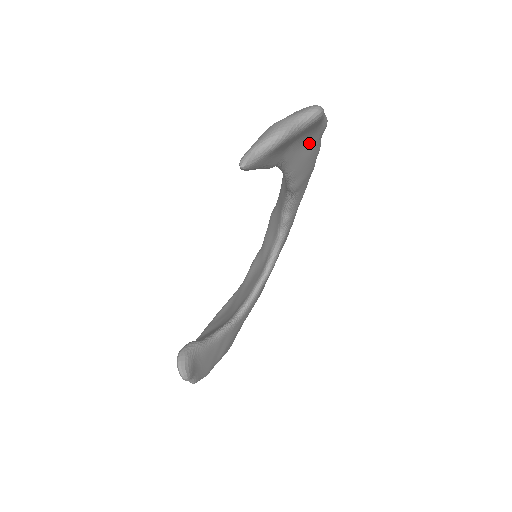
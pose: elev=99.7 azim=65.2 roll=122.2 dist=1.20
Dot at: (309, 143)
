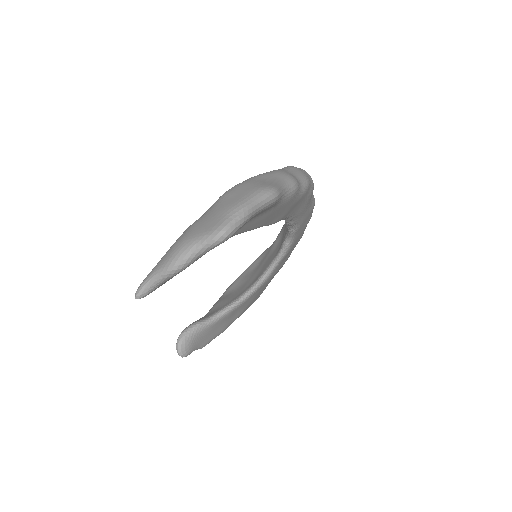
Dot at: (257, 216)
